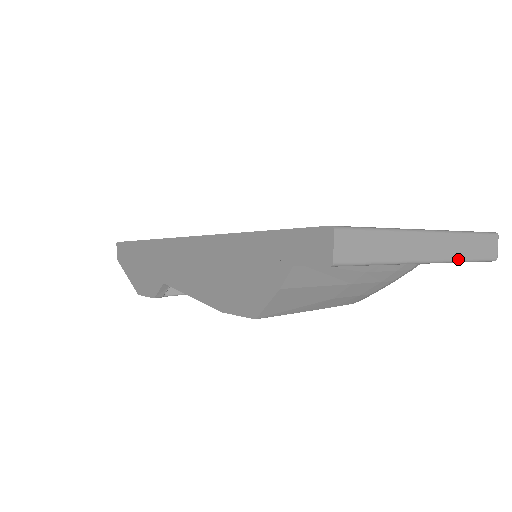
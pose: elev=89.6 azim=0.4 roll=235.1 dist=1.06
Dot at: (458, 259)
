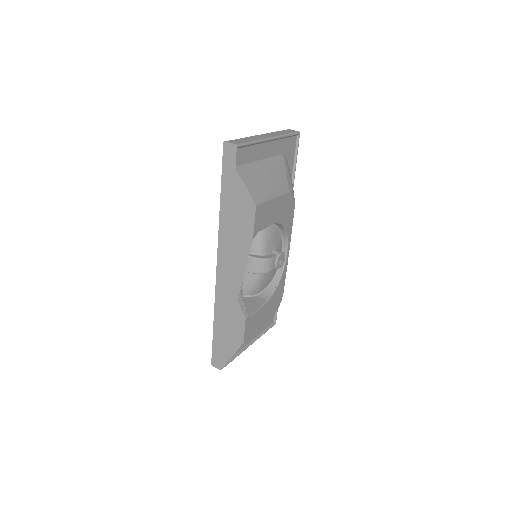
Dot at: (282, 135)
